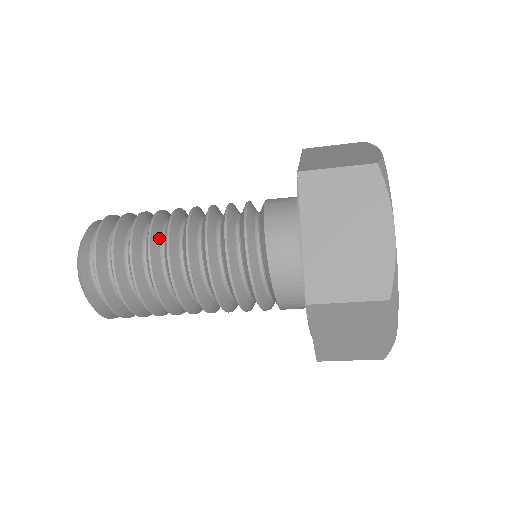
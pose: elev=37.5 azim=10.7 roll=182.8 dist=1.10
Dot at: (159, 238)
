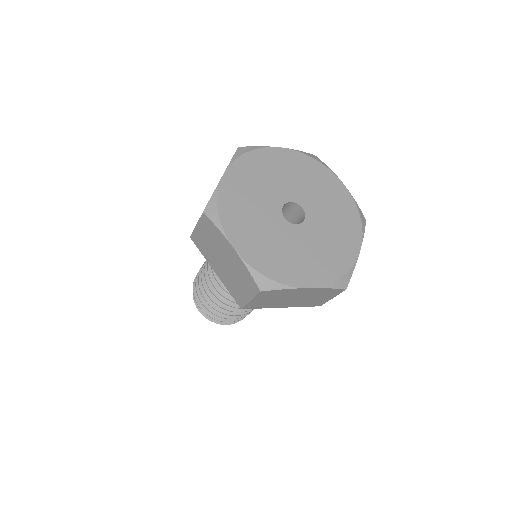
Dot at: occluded
